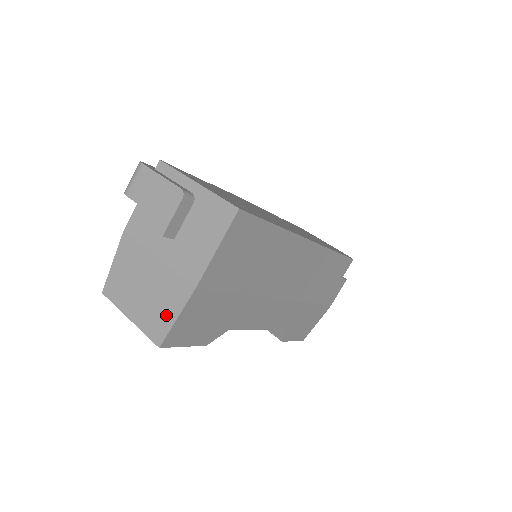
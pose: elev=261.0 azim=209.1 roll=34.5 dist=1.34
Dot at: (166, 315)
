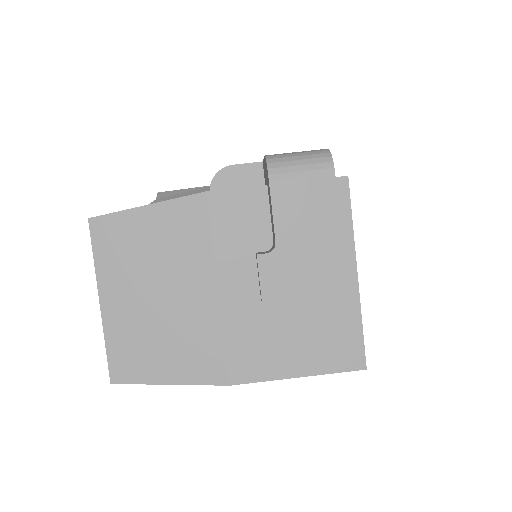
Dot at: (159, 364)
